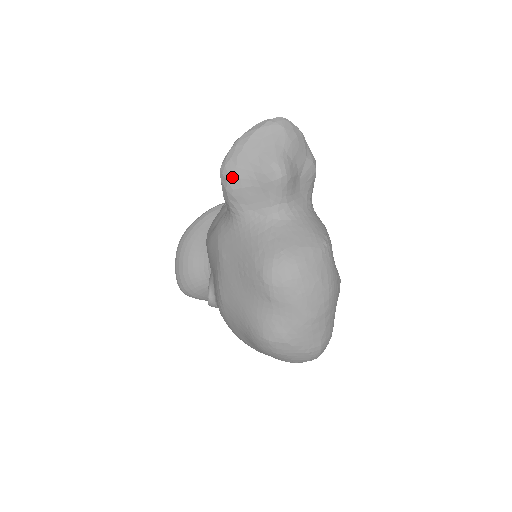
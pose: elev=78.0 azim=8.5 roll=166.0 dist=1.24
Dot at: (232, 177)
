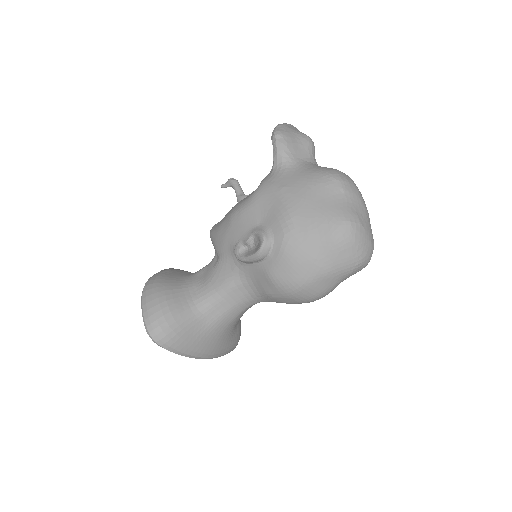
Dot at: (285, 136)
